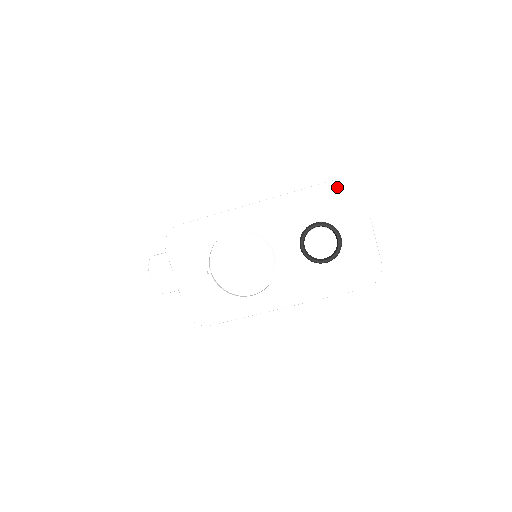
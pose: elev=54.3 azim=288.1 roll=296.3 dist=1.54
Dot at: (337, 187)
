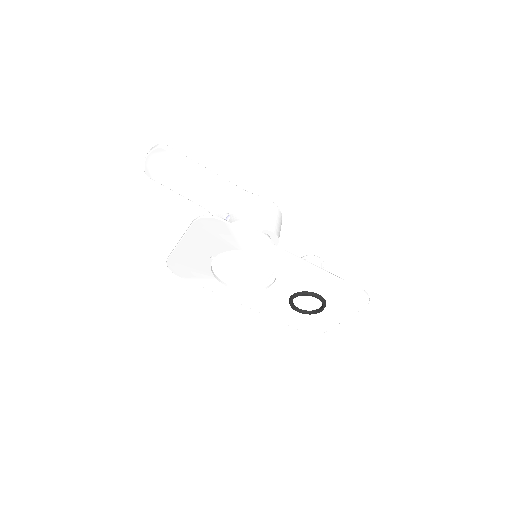
Dot at: (357, 293)
